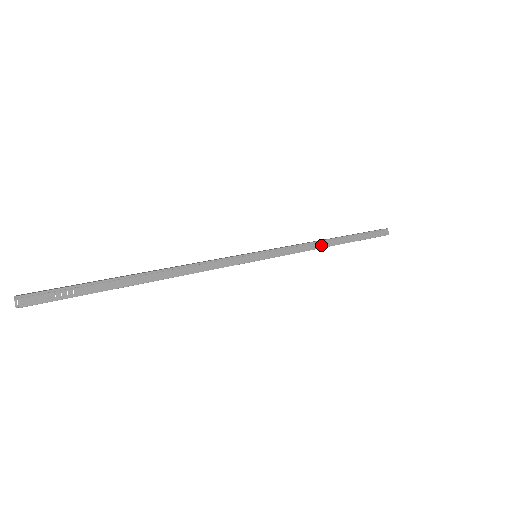
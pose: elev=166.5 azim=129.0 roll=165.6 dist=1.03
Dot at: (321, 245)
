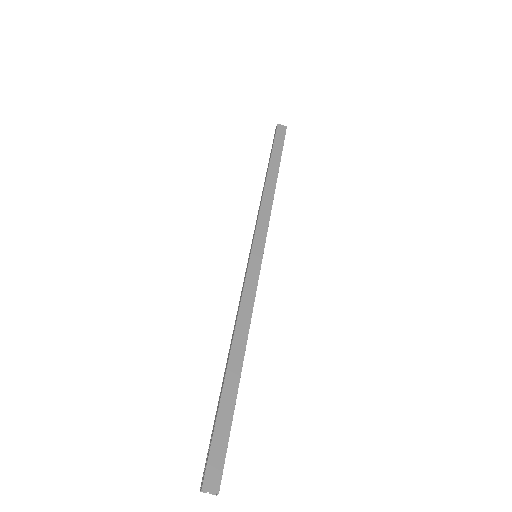
Dot at: (273, 197)
